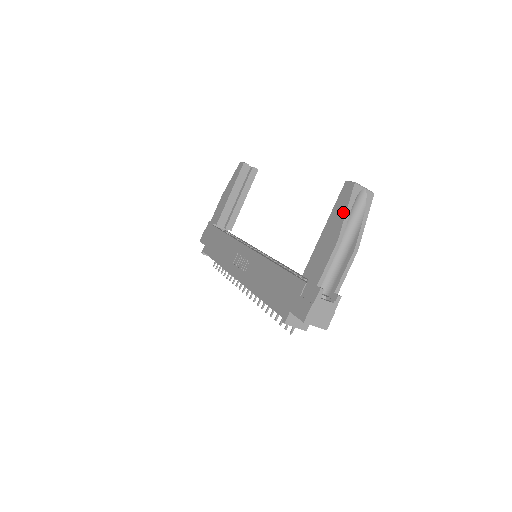
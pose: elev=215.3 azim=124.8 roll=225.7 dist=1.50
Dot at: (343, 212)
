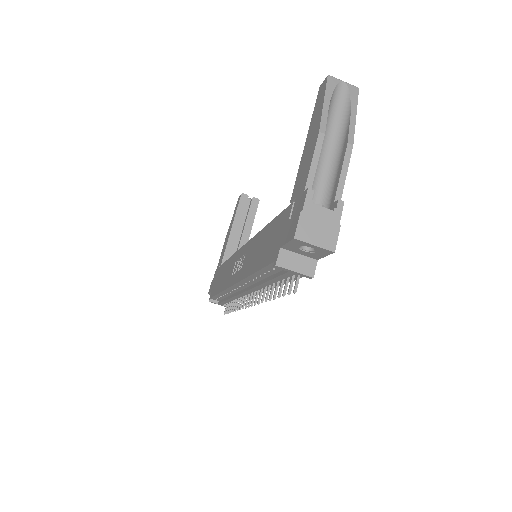
Dot at: (321, 106)
